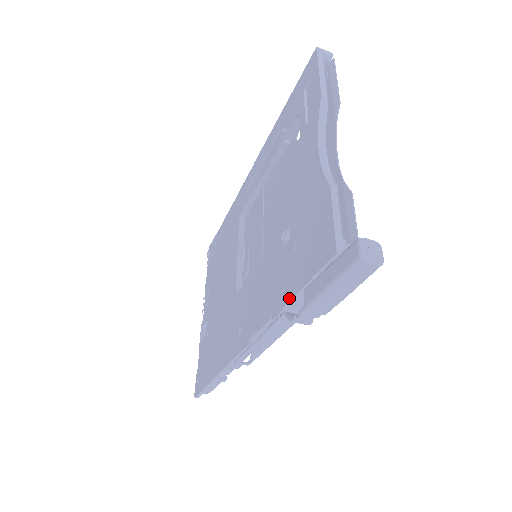
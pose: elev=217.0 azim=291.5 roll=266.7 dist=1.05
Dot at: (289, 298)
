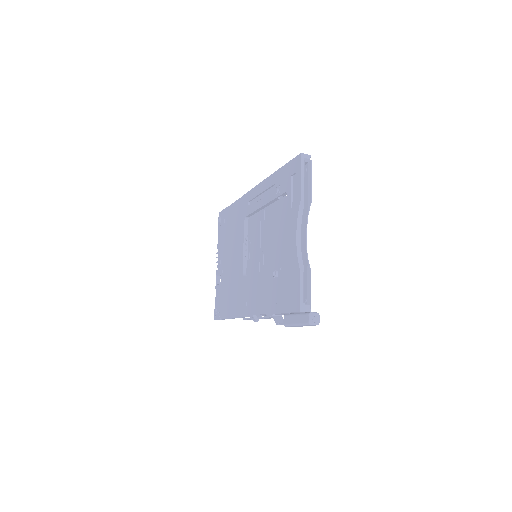
Dot at: (276, 312)
